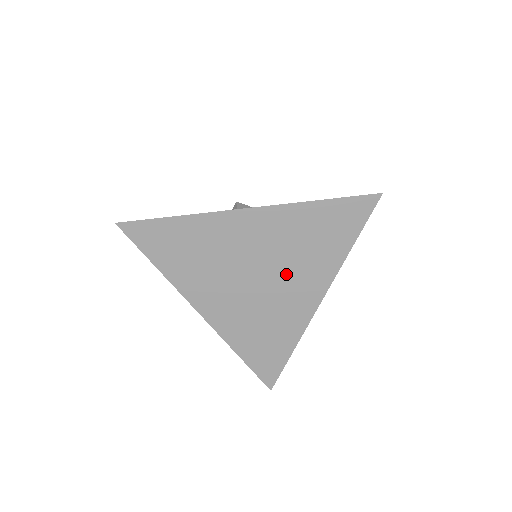
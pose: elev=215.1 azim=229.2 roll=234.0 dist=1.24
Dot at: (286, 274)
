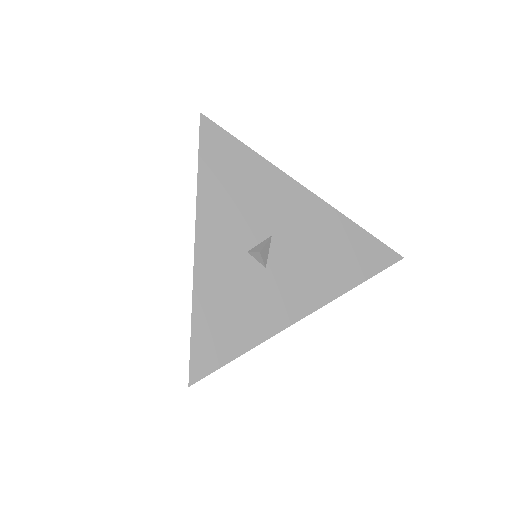
Dot at: occluded
